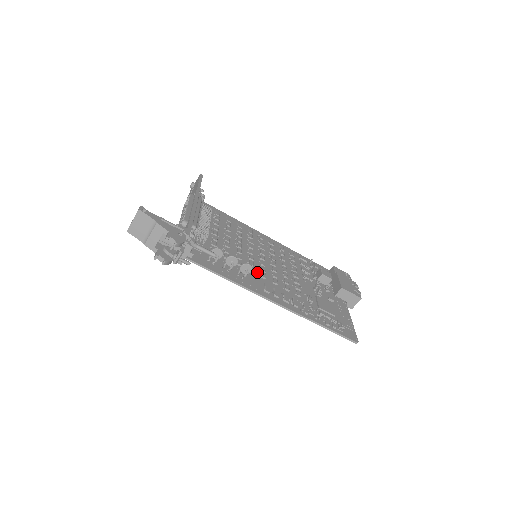
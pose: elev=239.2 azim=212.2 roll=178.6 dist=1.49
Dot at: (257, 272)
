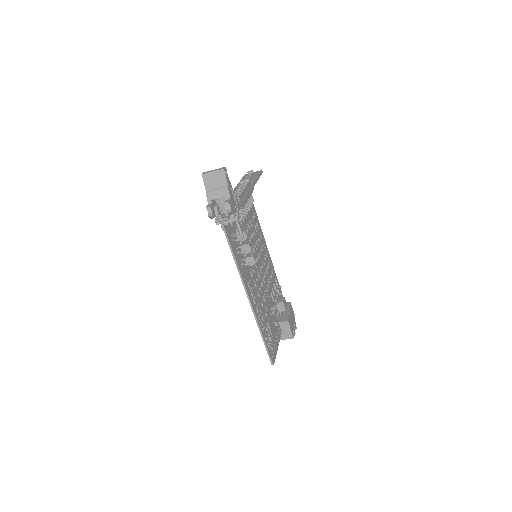
Dot at: (251, 268)
